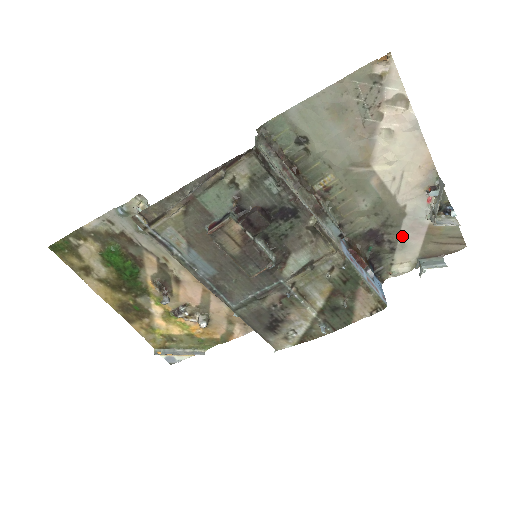
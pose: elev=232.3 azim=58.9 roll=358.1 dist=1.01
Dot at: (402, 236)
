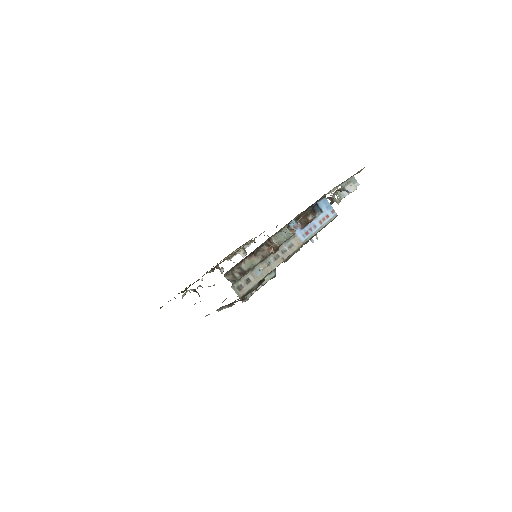
Dot at: occluded
